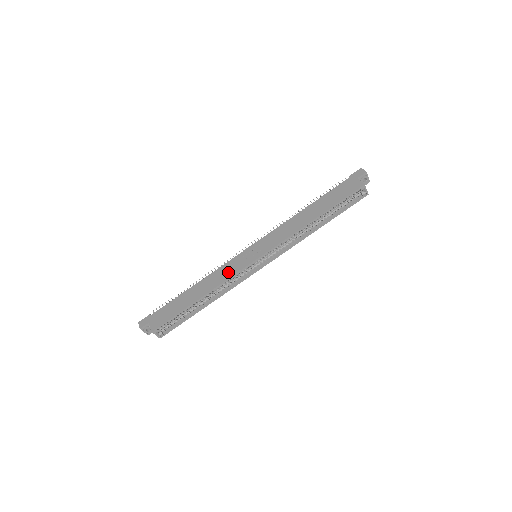
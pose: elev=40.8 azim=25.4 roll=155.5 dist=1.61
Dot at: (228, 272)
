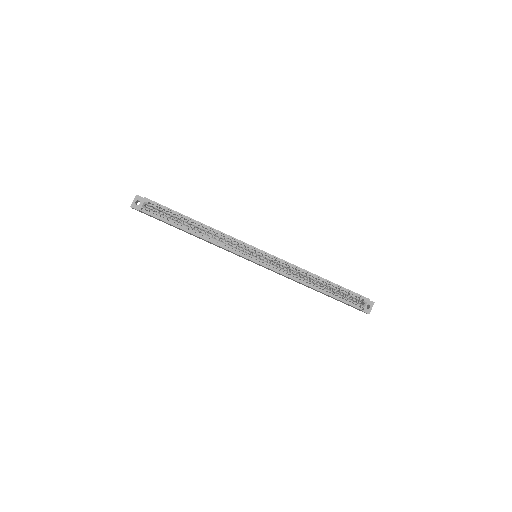
Dot at: occluded
